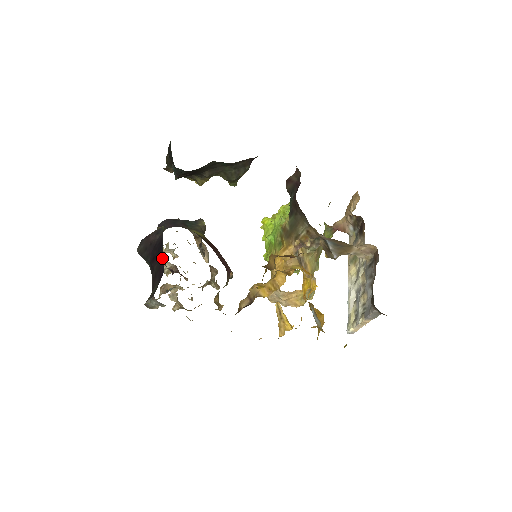
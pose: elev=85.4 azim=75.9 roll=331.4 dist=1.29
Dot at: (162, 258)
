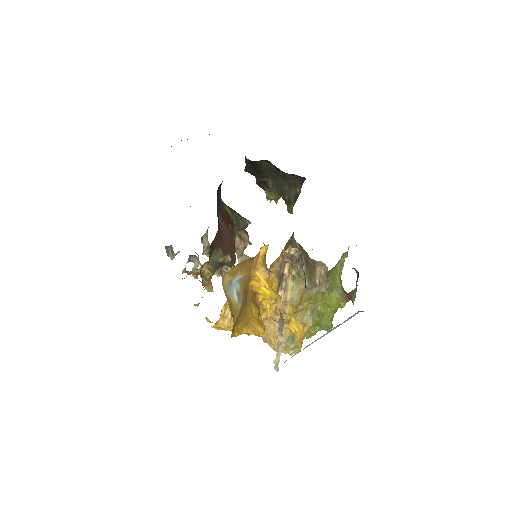
Dot at: occluded
